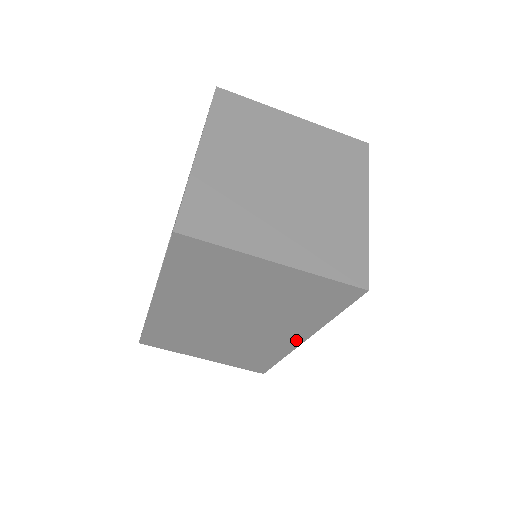
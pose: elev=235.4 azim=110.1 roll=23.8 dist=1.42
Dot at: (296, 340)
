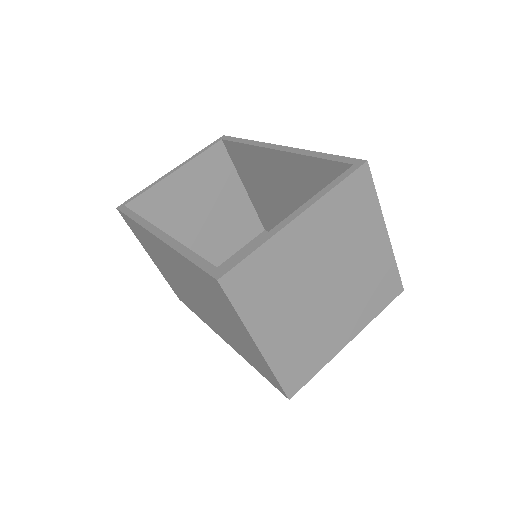
Dot at: (220, 335)
